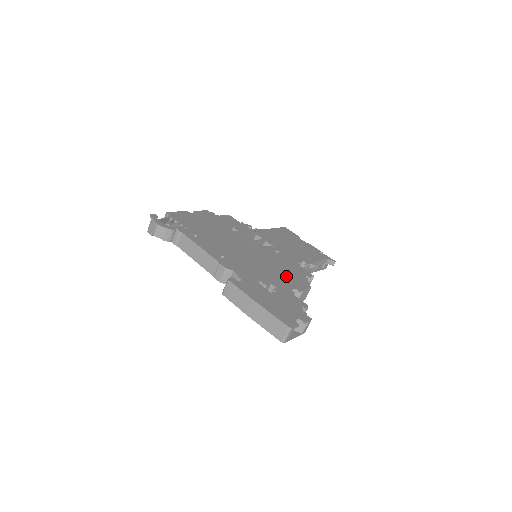
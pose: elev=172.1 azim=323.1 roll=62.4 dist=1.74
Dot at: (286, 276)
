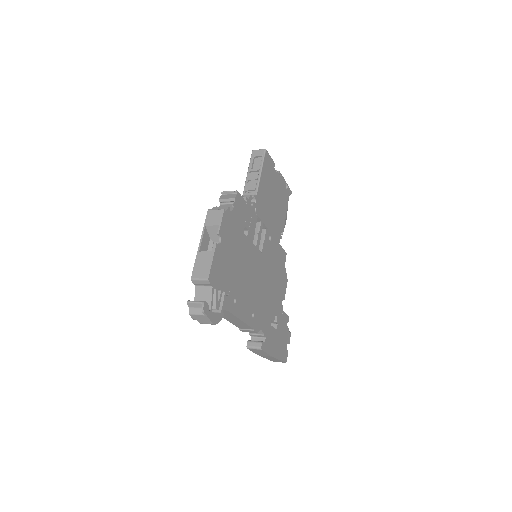
Dot at: (279, 285)
